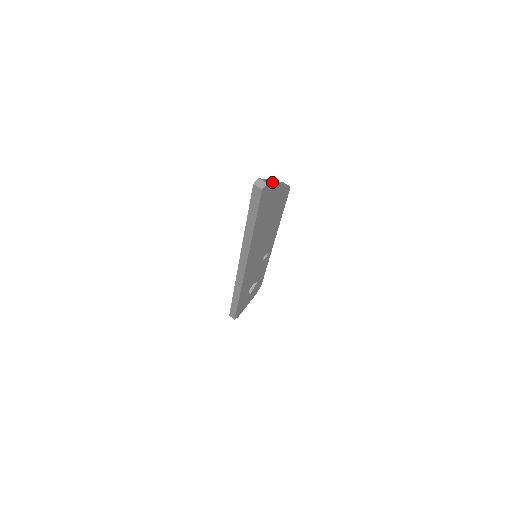
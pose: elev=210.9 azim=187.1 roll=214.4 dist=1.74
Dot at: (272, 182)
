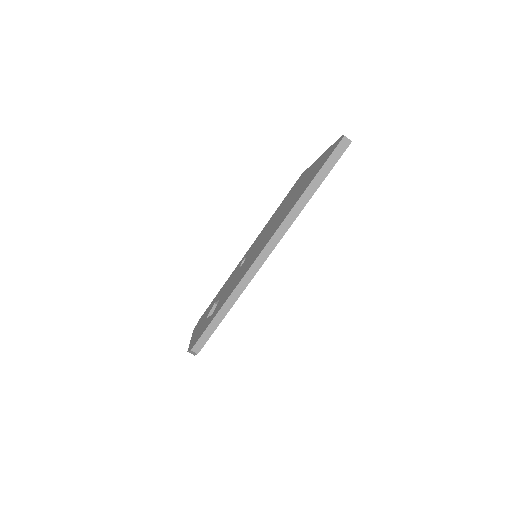
Dot at: occluded
